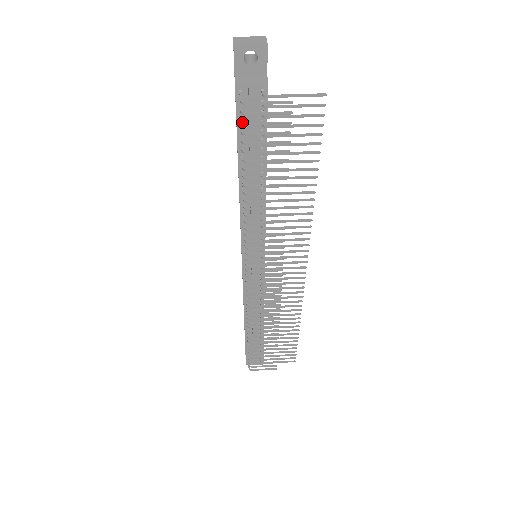
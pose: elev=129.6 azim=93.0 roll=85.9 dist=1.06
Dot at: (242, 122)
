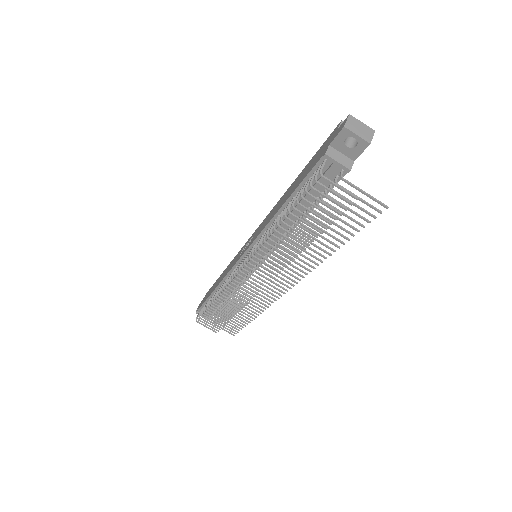
Dot at: (311, 184)
